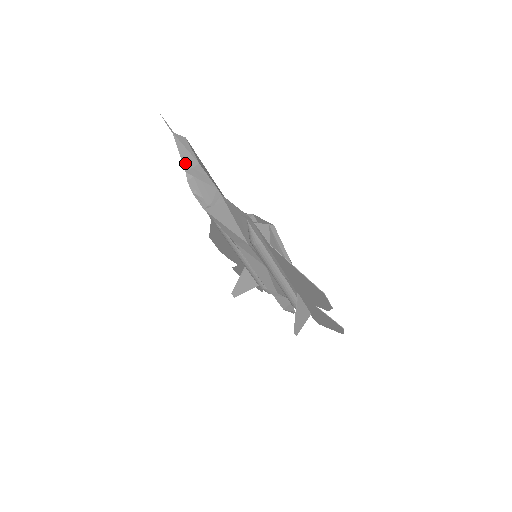
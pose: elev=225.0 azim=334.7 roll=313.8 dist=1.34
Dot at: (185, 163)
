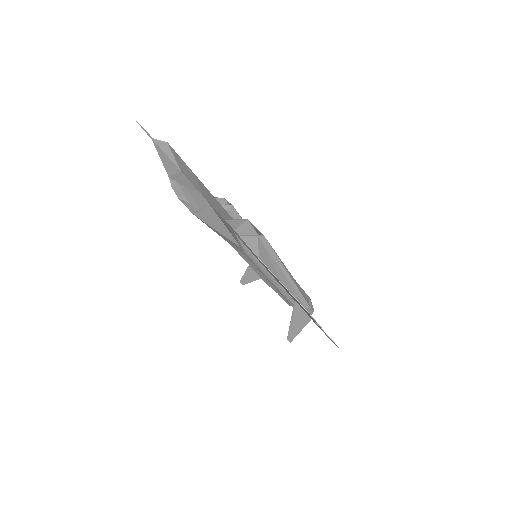
Dot at: (167, 169)
